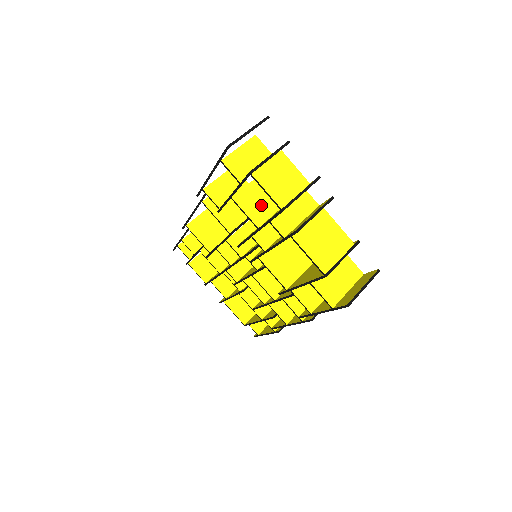
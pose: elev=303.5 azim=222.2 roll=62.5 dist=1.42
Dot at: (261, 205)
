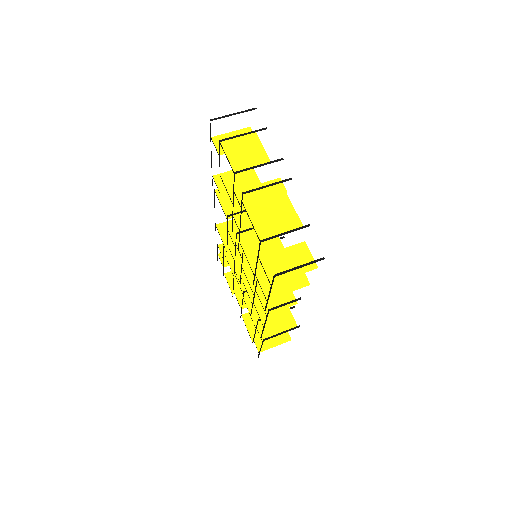
Dot at: (244, 187)
